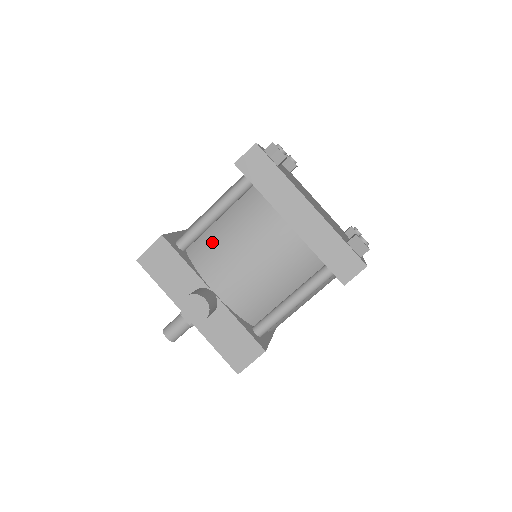
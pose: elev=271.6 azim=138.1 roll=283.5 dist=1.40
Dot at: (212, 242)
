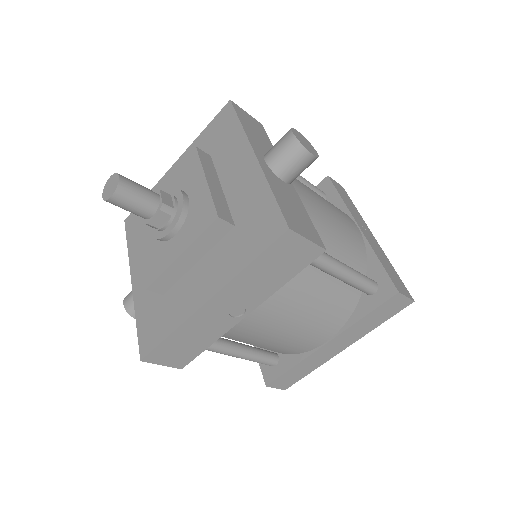
Dot at: occluded
